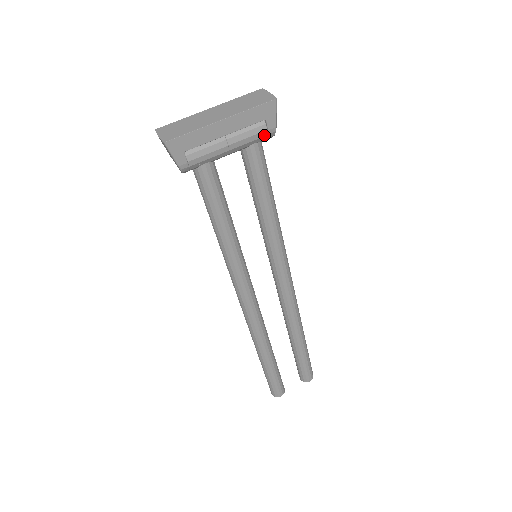
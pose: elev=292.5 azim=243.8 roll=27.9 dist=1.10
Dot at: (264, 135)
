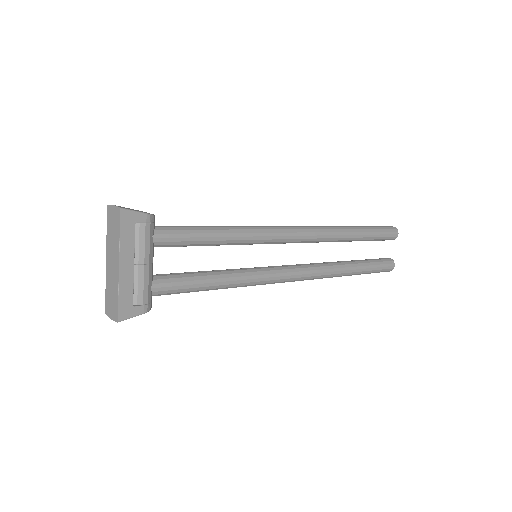
Dot at: (149, 227)
